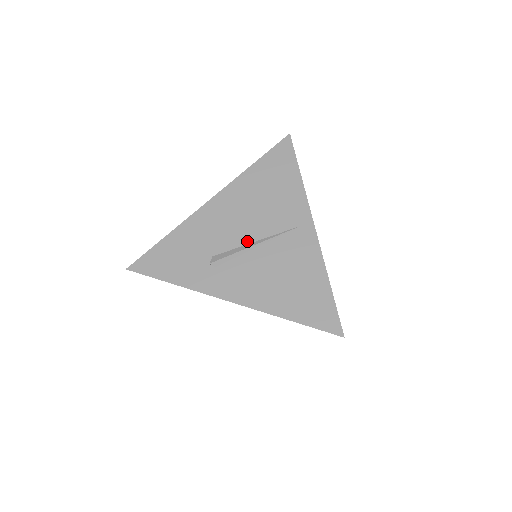
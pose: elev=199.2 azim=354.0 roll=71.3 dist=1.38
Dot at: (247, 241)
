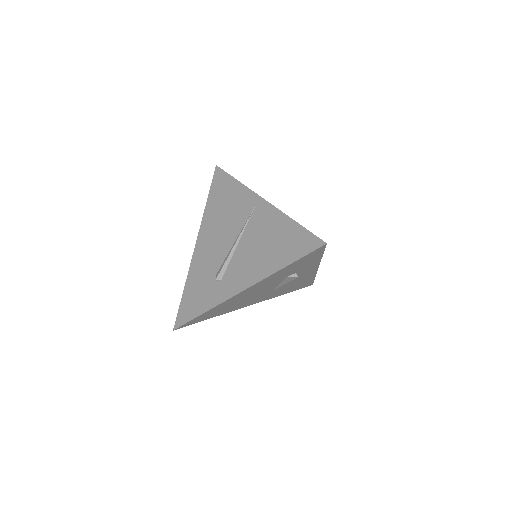
Dot at: (230, 246)
